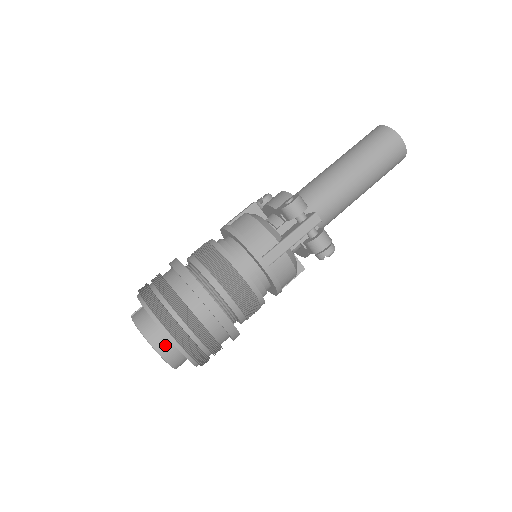
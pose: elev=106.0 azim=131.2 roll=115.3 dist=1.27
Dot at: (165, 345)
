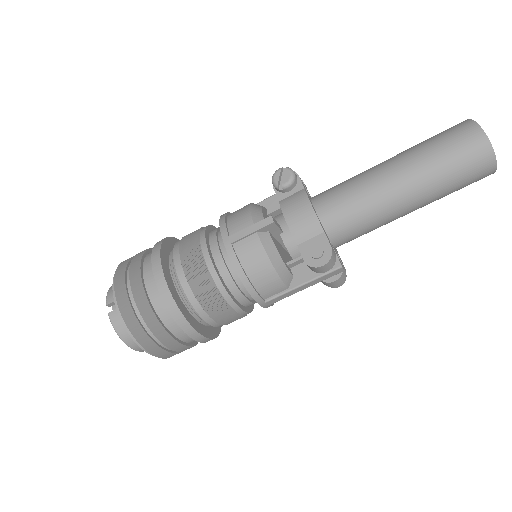
Dot at: occluded
